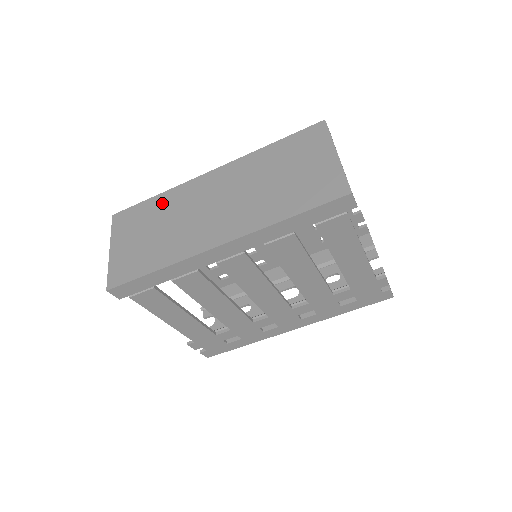
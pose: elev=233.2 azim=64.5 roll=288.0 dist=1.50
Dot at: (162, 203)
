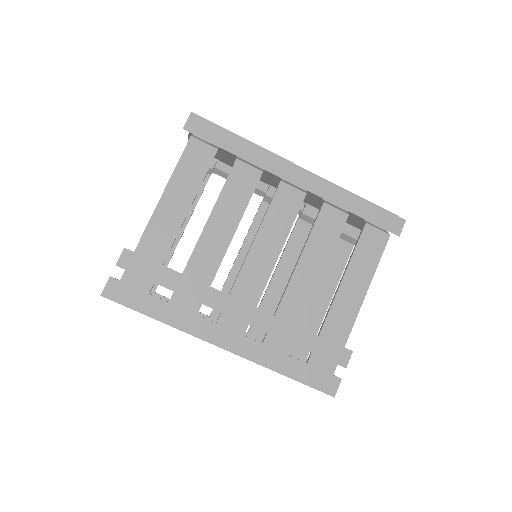
Dot at: occluded
